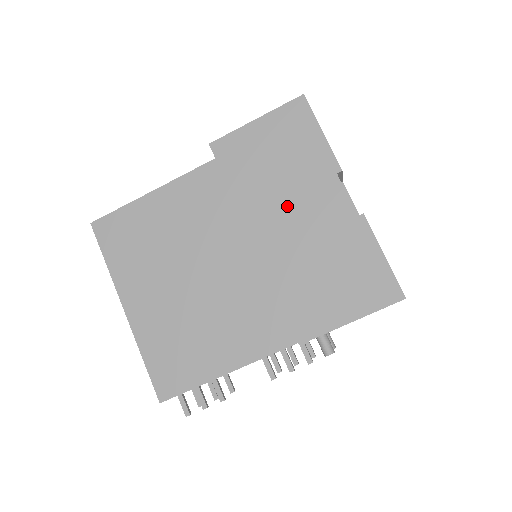
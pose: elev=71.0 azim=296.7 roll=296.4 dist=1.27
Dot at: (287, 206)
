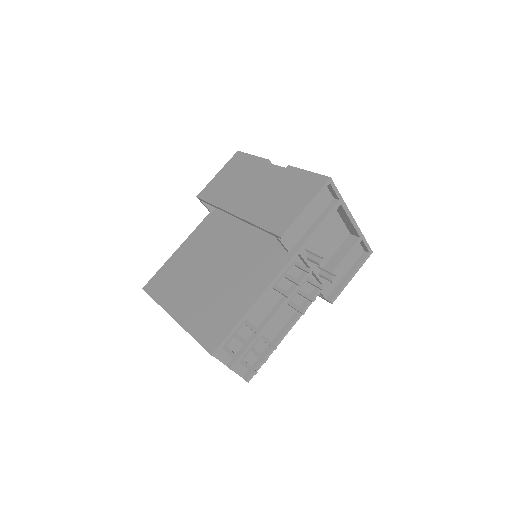
Dot at: (247, 190)
